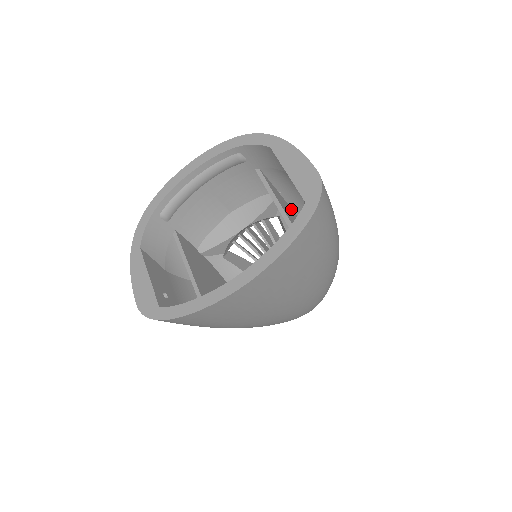
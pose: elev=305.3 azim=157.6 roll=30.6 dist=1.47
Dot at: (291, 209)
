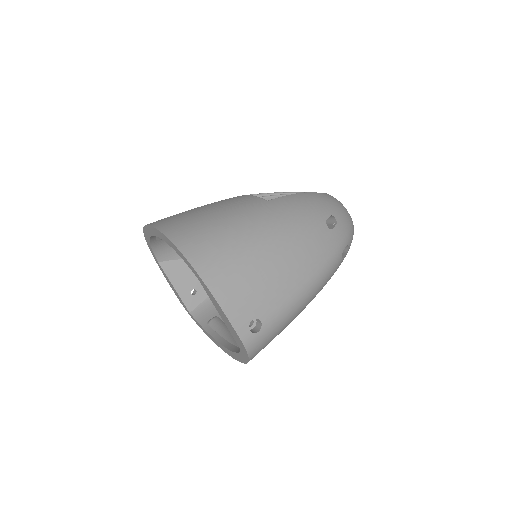
Dot at: occluded
